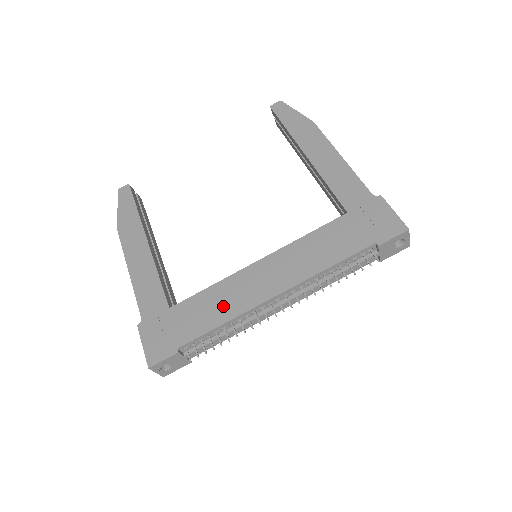
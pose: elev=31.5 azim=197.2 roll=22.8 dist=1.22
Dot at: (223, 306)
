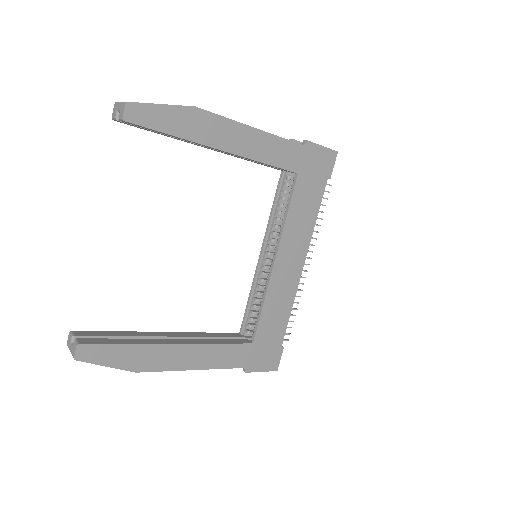
Dot at: (282, 304)
